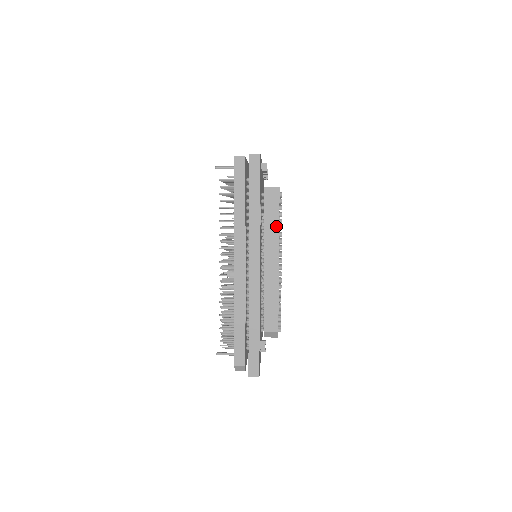
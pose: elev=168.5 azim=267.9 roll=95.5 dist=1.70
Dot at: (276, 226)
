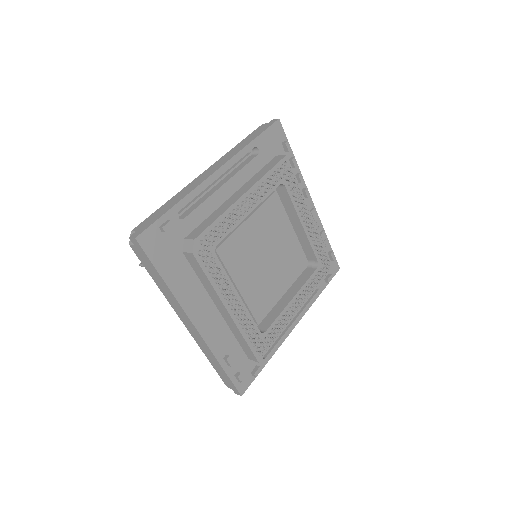
Dot at: (263, 174)
